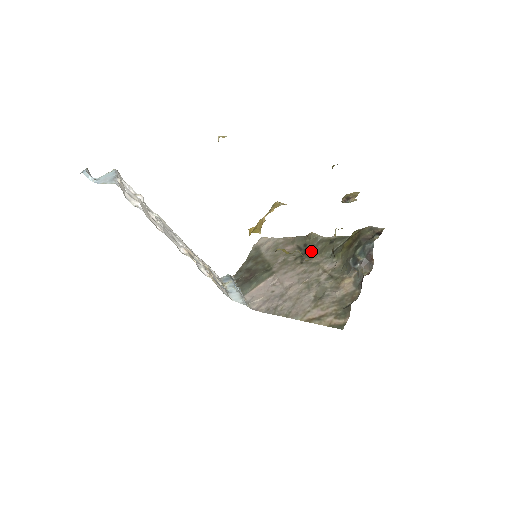
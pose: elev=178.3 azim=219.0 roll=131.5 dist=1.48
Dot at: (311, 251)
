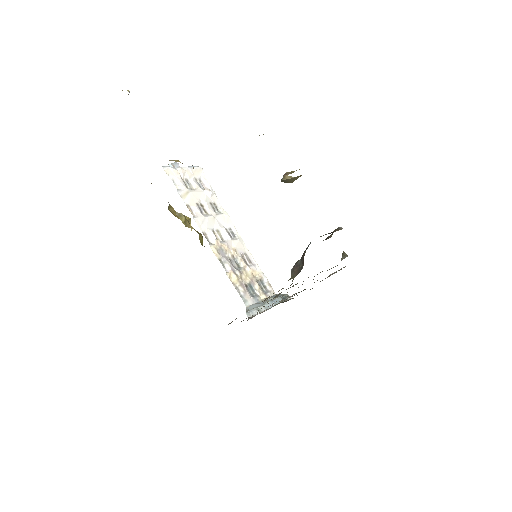
Dot at: (327, 270)
